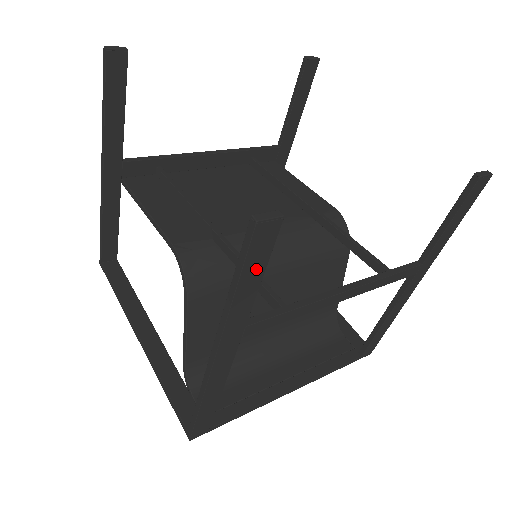
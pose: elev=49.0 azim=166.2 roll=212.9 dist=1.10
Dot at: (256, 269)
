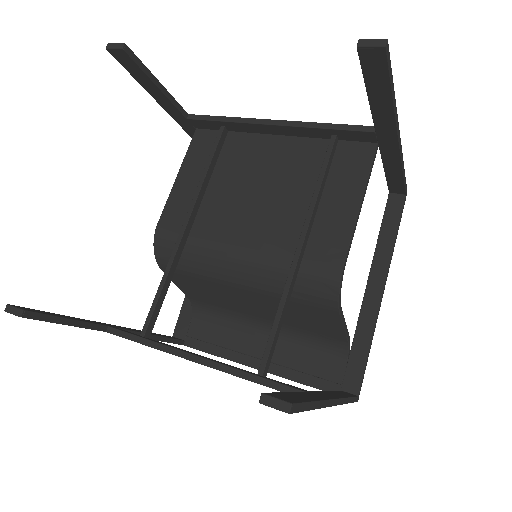
Dot at: occluded
